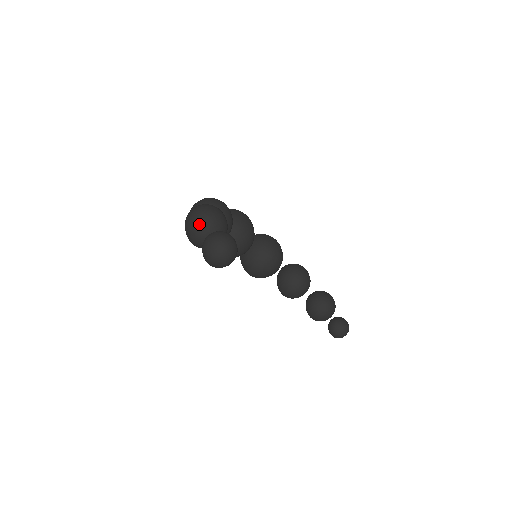
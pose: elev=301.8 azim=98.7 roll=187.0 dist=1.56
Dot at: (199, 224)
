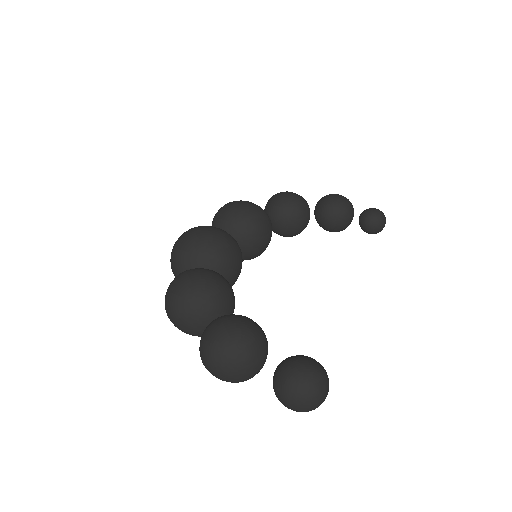
Dot at: (239, 372)
